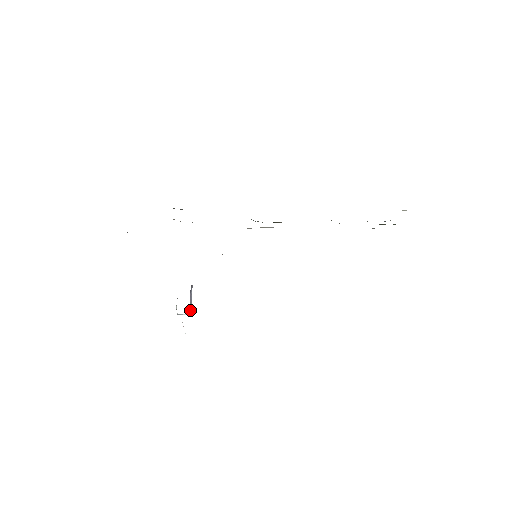
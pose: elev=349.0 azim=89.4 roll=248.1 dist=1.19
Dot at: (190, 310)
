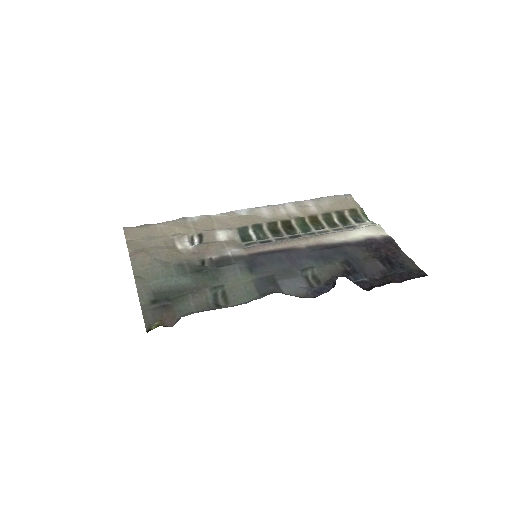
Dot at: occluded
